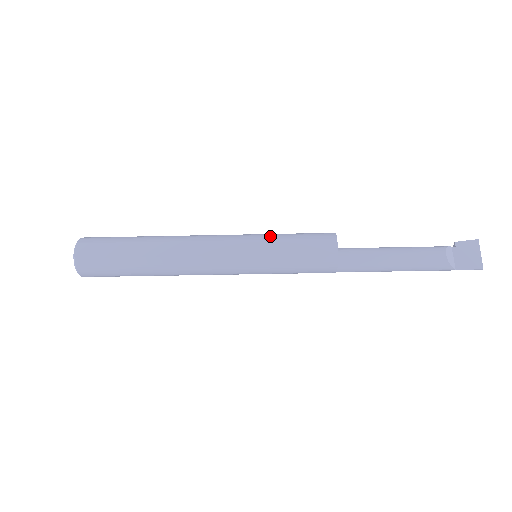
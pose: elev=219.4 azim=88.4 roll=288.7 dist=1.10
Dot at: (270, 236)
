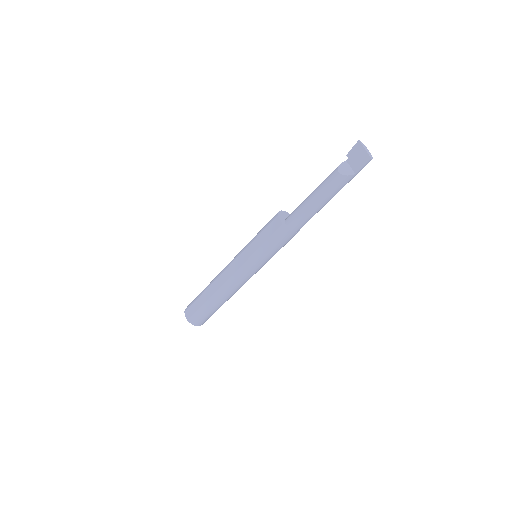
Dot at: (250, 242)
